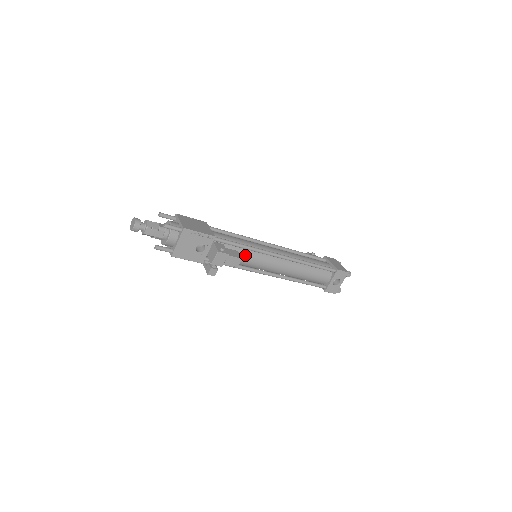
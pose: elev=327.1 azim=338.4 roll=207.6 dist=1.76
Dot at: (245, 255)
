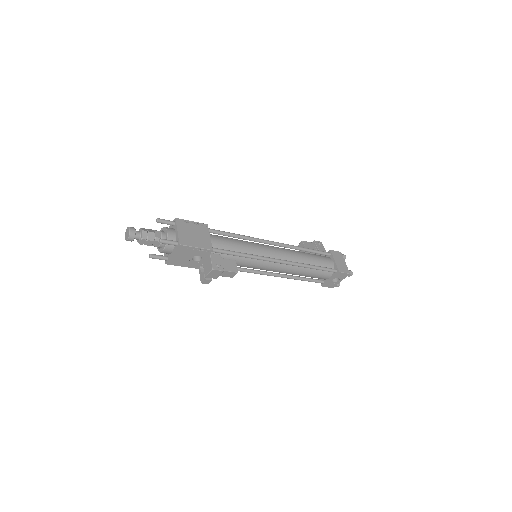
Dot at: (243, 261)
